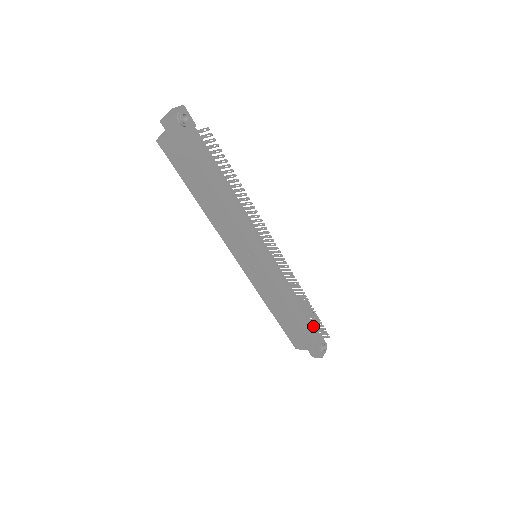
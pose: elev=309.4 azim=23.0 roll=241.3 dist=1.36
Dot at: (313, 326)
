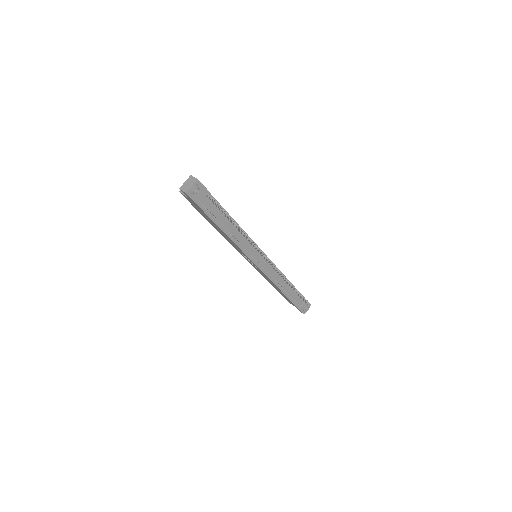
Dot at: (299, 296)
